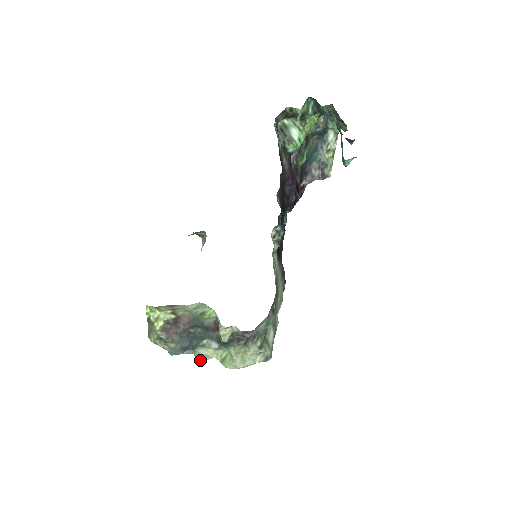
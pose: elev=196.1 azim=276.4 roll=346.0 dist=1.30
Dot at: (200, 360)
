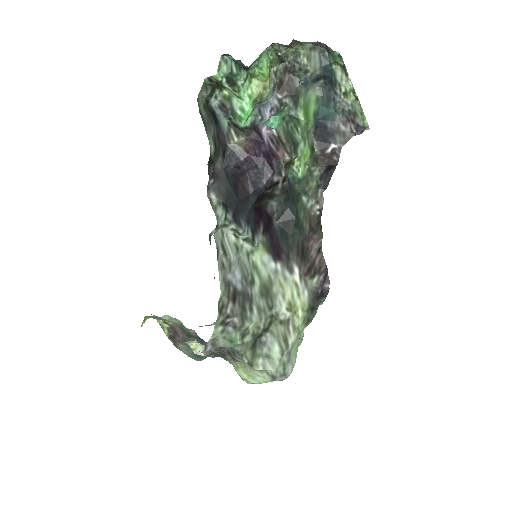
Dot at: occluded
